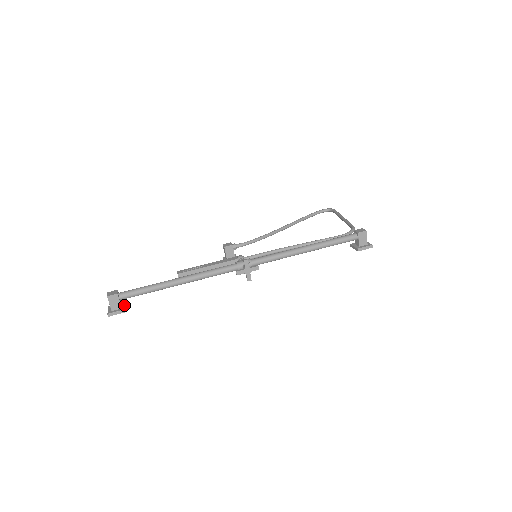
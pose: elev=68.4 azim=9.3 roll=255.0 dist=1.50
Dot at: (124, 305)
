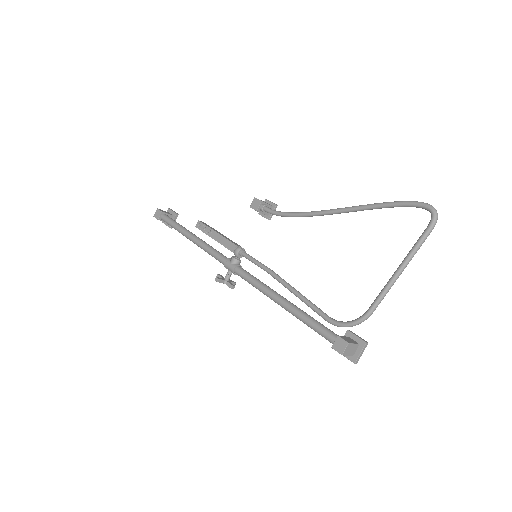
Dot at: occluded
